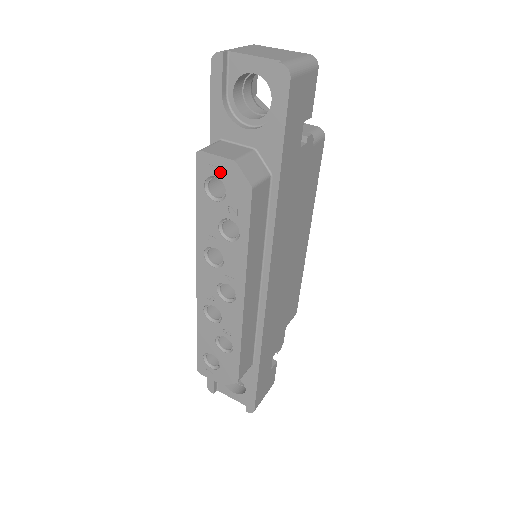
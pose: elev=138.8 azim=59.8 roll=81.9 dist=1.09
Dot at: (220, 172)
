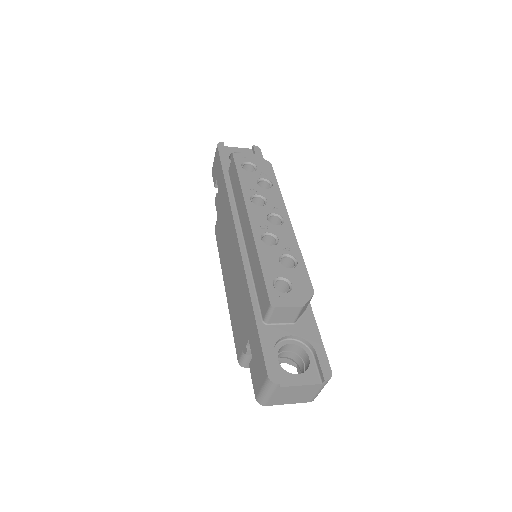
Dot at: (250, 159)
